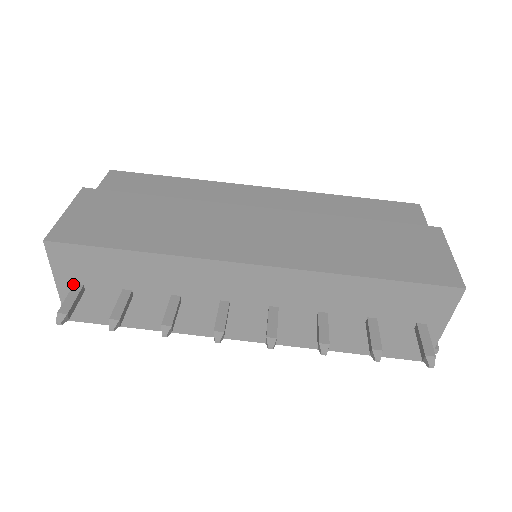
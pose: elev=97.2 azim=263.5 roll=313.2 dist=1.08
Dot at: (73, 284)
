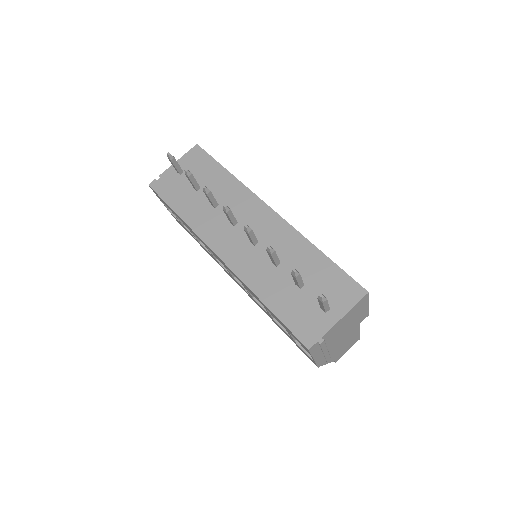
Dot at: occluded
